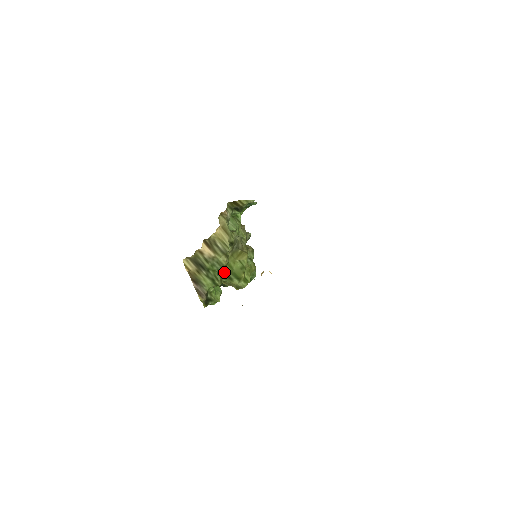
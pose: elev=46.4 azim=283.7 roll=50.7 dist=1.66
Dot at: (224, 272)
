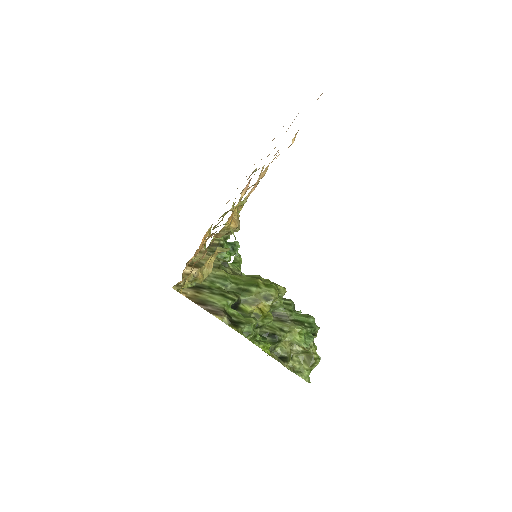
Dot at: (234, 287)
